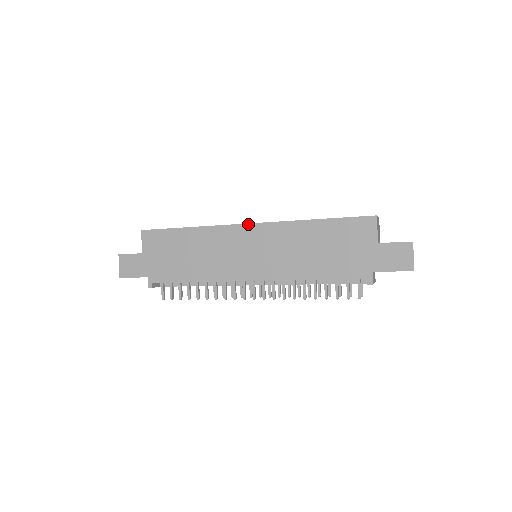
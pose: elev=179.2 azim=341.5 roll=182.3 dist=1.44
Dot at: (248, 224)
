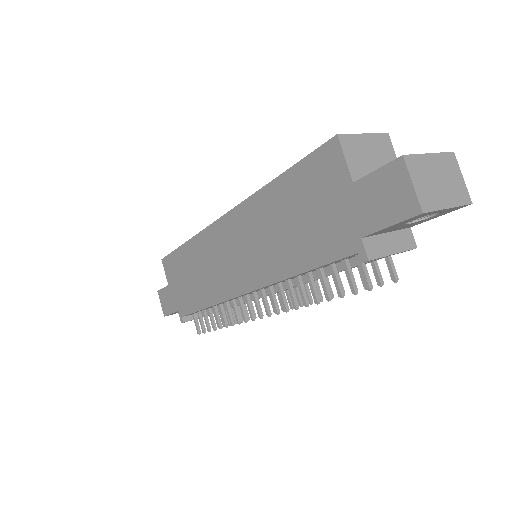
Dot at: (221, 218)
